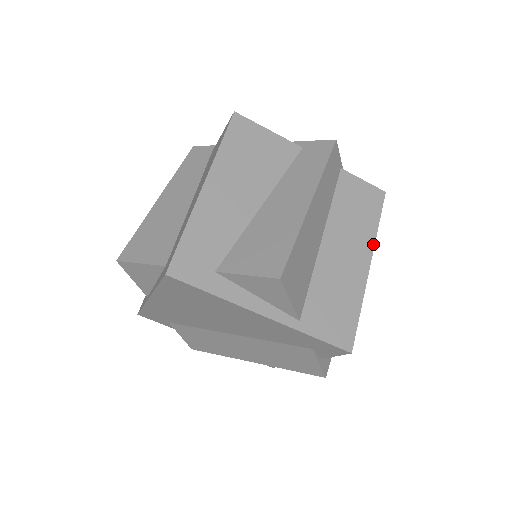
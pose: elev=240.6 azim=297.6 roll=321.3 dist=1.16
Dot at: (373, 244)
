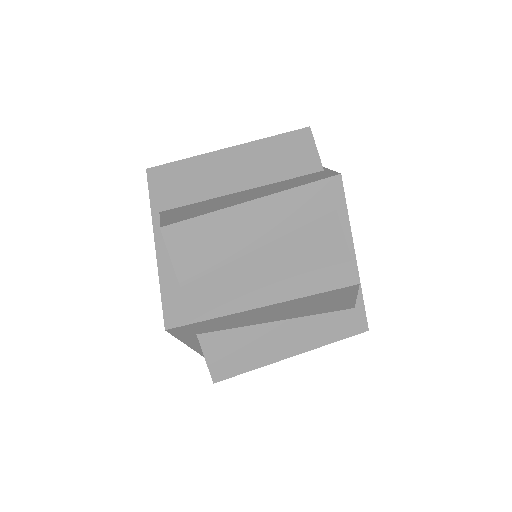
Dot at: occluded
